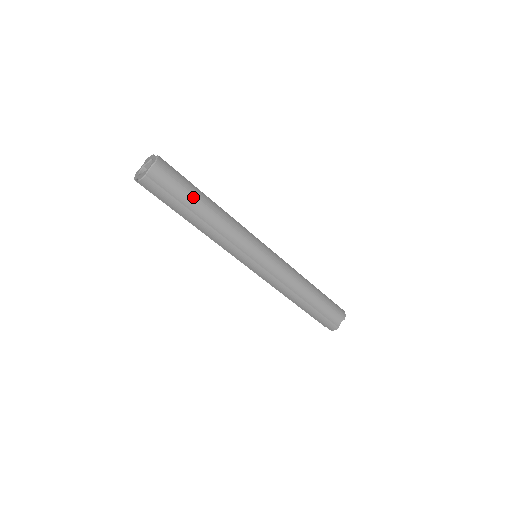
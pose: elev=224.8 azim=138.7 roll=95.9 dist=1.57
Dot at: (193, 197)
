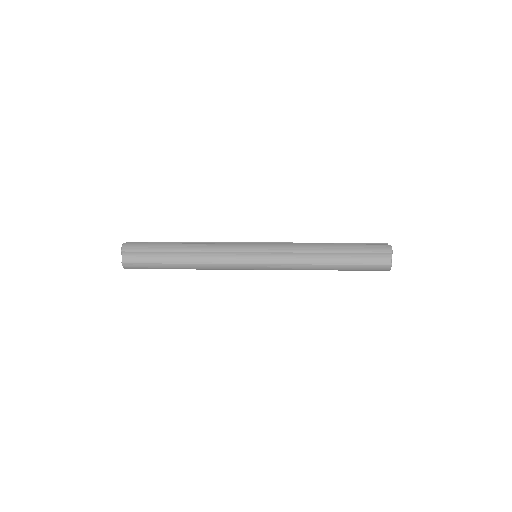
Dot at: (166, 268)
